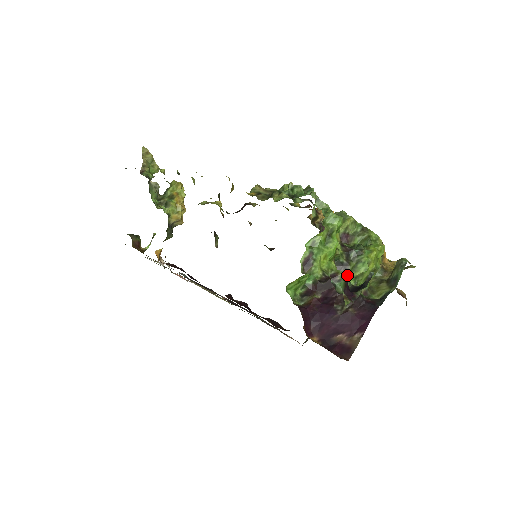
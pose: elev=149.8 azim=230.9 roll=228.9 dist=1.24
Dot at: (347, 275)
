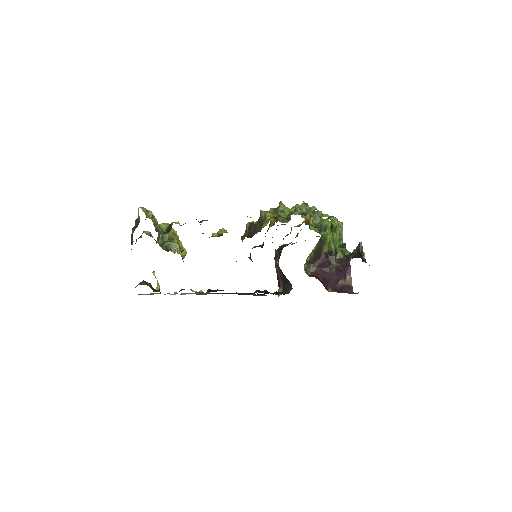
Dot at: occluded
